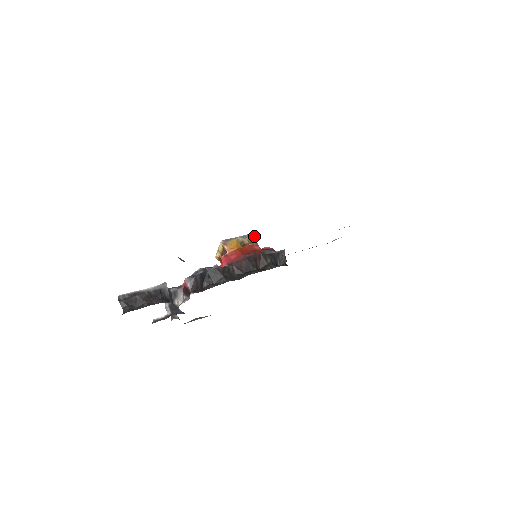
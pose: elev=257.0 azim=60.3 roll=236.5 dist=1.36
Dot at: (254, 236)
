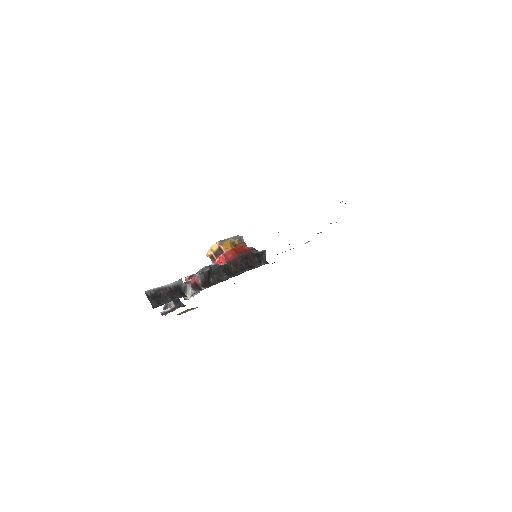
Dot at: (242, 237)
